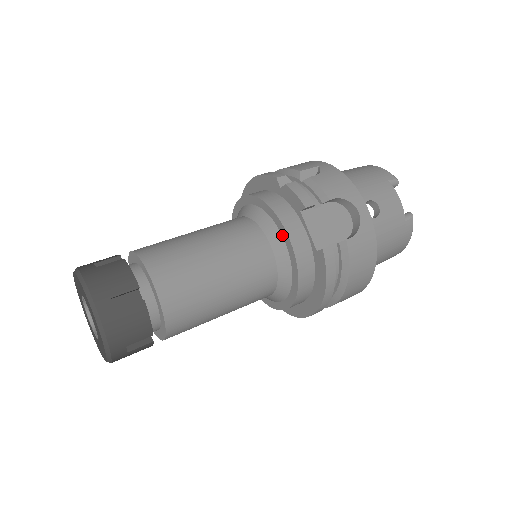
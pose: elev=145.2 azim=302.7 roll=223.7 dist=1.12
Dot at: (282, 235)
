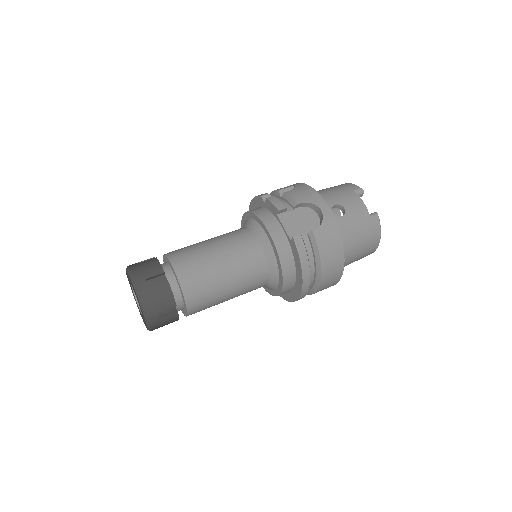
Dot at: (266, 233)
